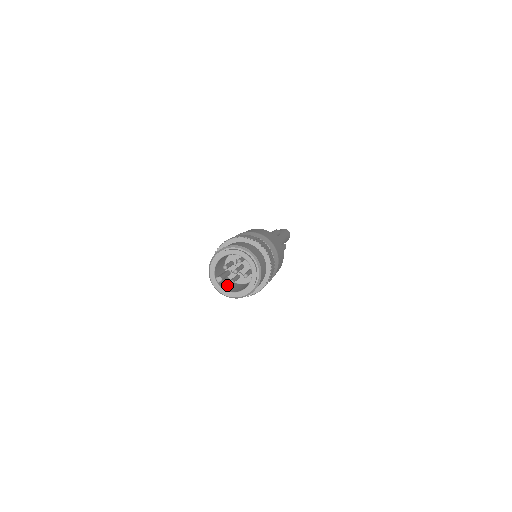
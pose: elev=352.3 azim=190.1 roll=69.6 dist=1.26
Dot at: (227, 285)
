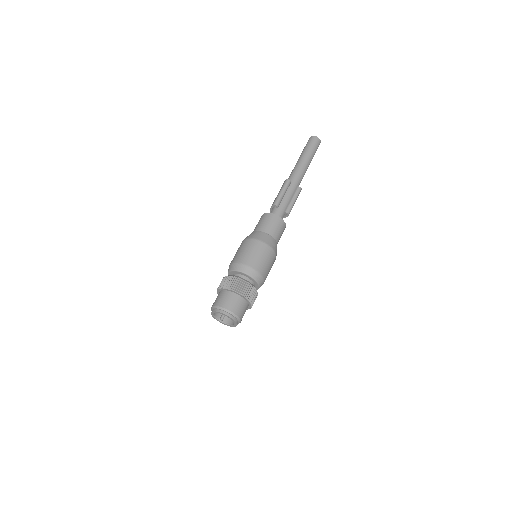
Dot at: occluded
